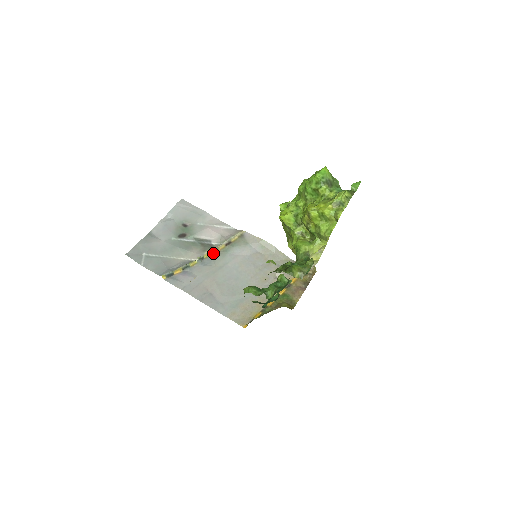
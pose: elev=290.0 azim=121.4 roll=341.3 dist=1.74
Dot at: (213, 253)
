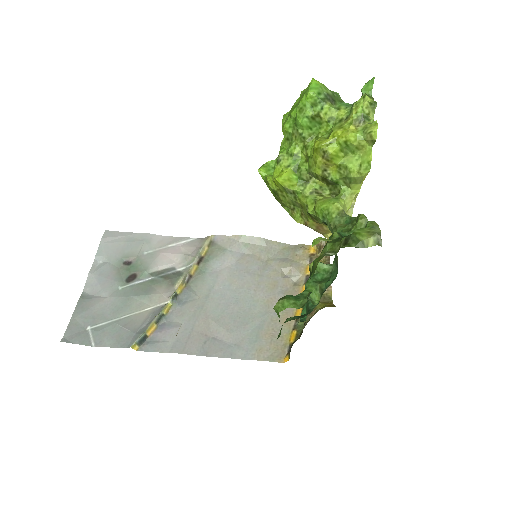
Dot at: (186, 282)
